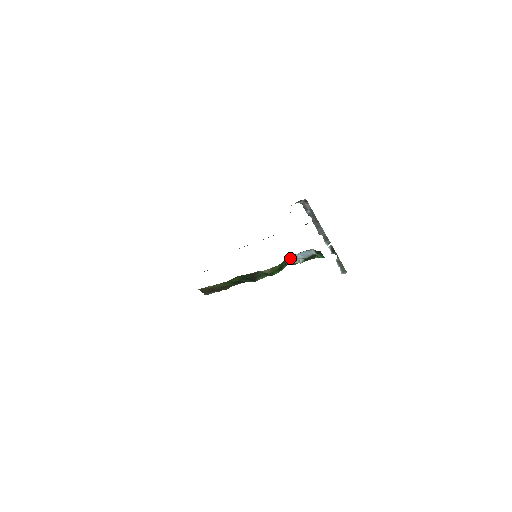
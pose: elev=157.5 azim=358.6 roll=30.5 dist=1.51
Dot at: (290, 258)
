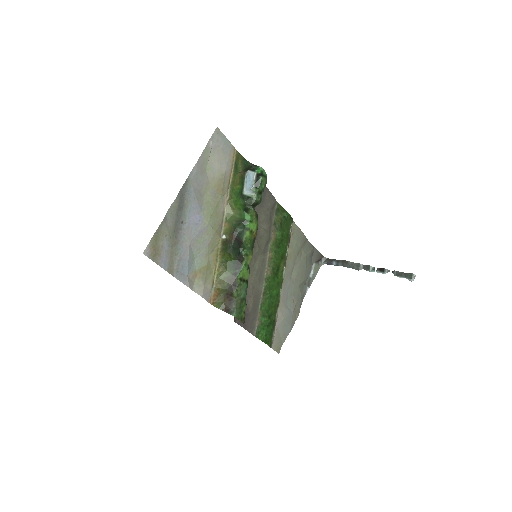
Dot at: (247, 197)
